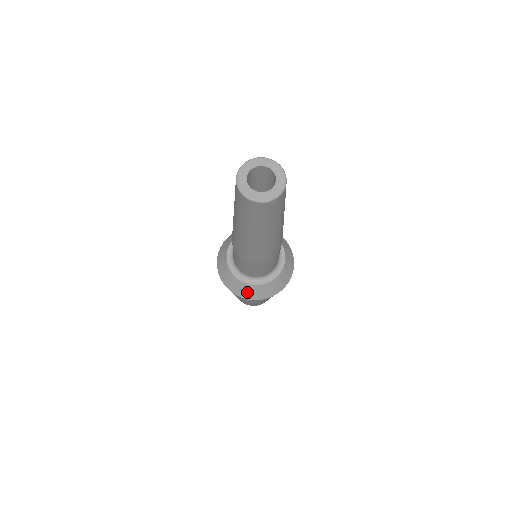
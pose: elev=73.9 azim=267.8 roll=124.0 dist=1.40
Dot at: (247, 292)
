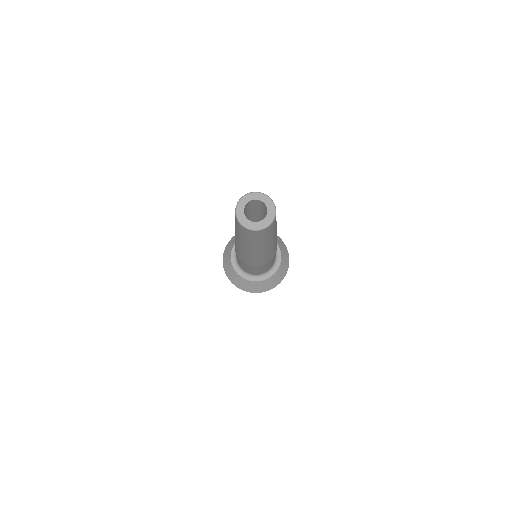
Dot at: (237, 281)
